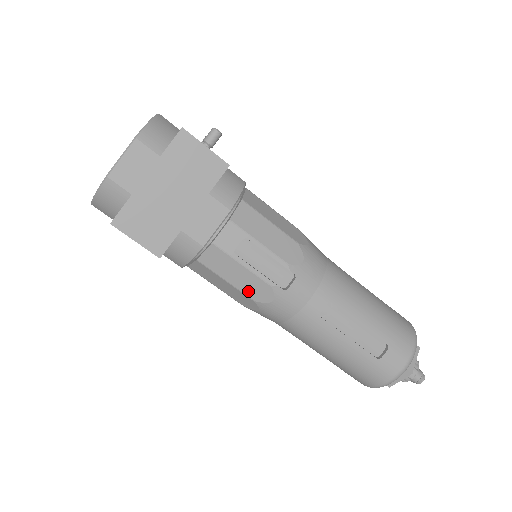
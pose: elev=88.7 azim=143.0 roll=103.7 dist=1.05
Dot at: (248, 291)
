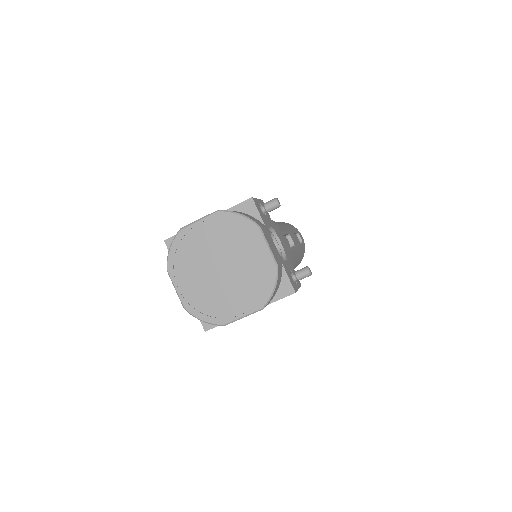
Dot at: occluded
